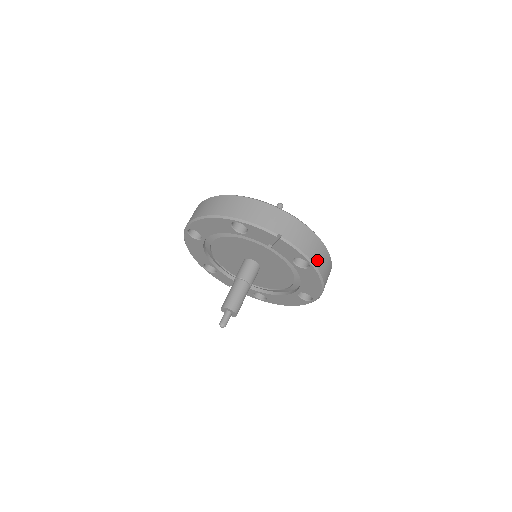
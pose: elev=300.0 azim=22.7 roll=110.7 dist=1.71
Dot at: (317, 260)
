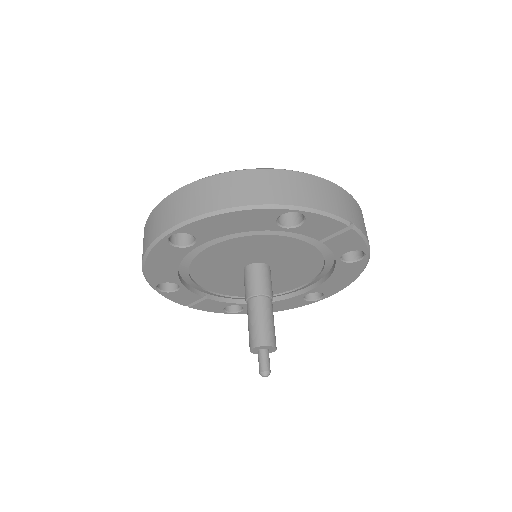
Dot at: occluded
